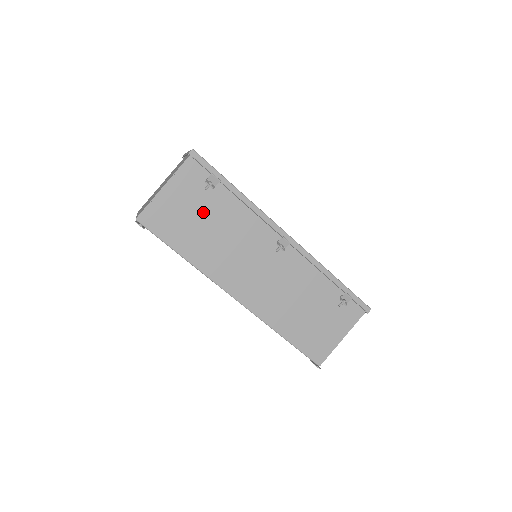
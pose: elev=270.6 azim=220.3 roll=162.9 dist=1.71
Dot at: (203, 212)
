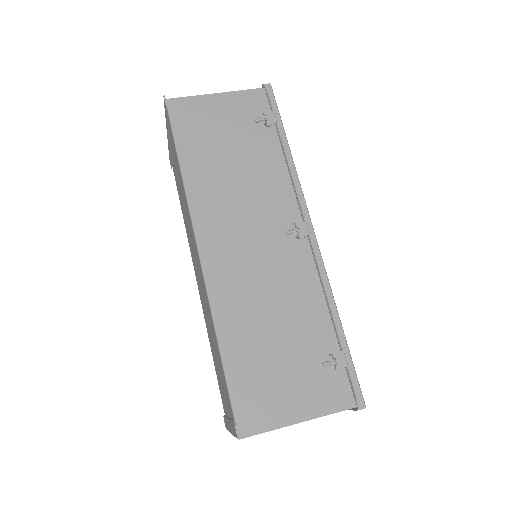
Dot at: (237, 140)
